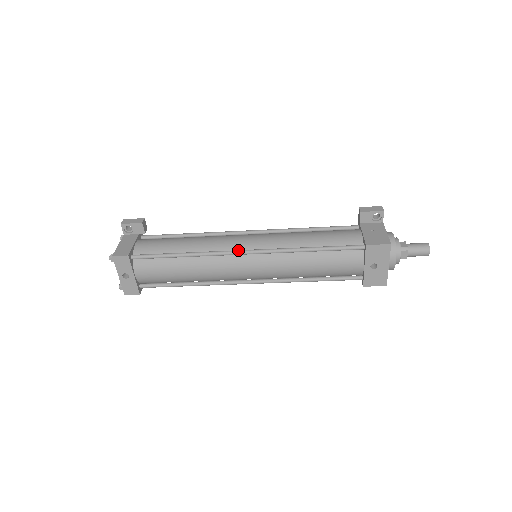
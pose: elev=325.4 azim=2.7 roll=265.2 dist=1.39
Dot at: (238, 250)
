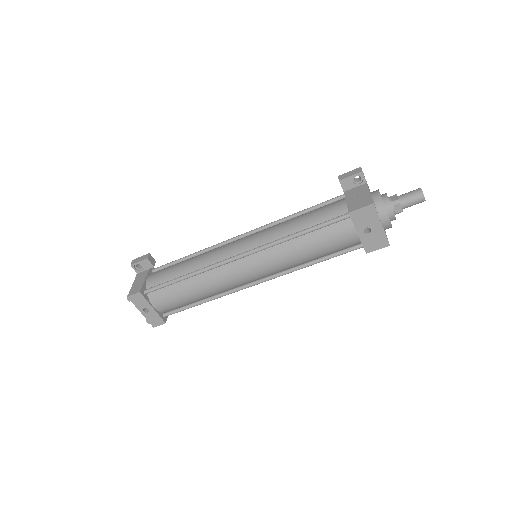
Dot at: (232, 257)
